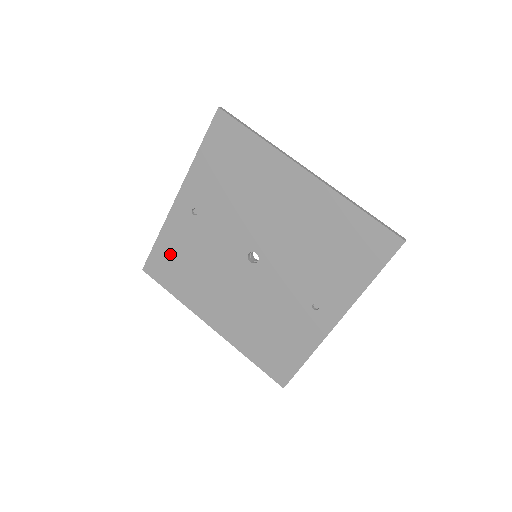
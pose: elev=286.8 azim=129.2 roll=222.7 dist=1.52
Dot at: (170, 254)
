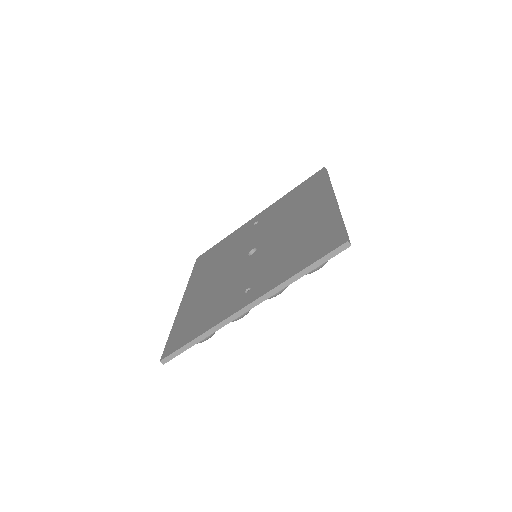
Dot at: (219, 249)
